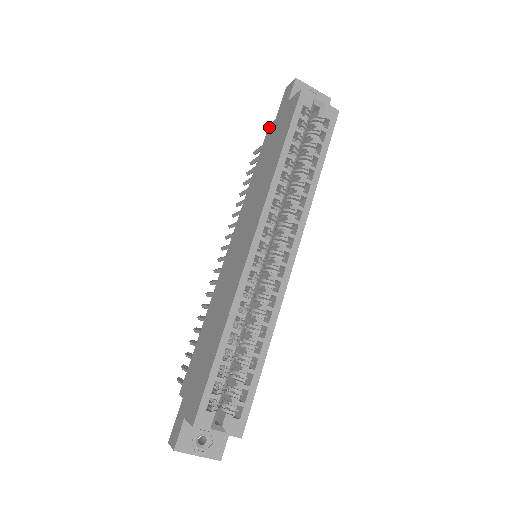
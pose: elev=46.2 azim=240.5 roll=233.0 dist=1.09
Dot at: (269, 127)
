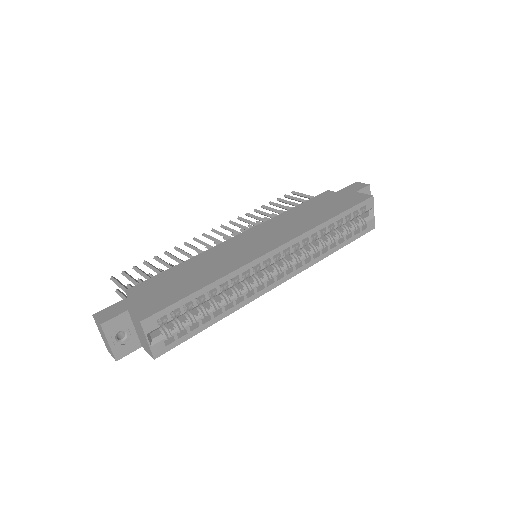
Dot at: (327, 192)
